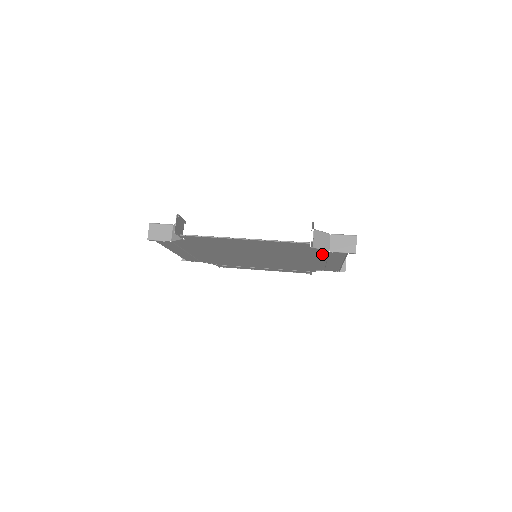
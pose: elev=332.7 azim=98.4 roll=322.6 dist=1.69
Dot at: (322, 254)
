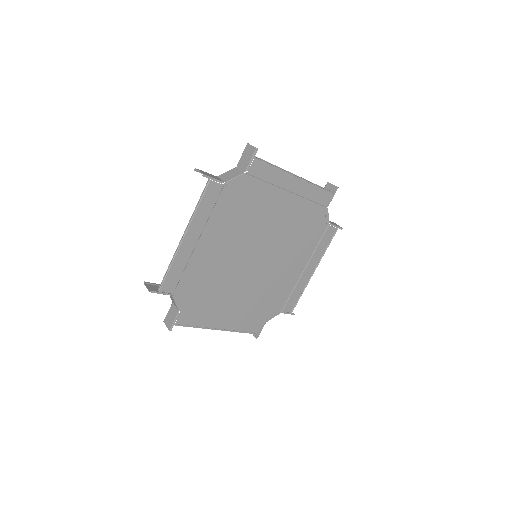
Dot at: (319, 235)
